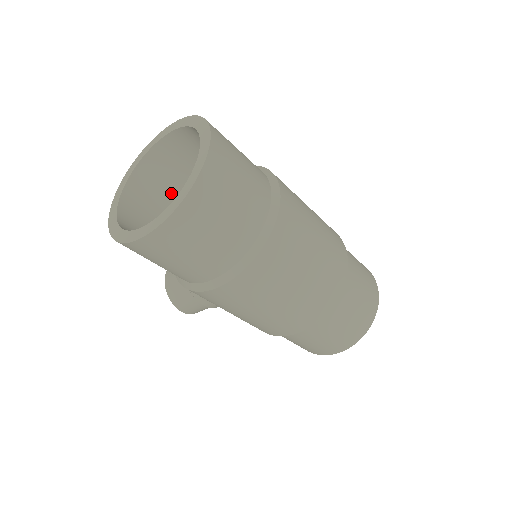
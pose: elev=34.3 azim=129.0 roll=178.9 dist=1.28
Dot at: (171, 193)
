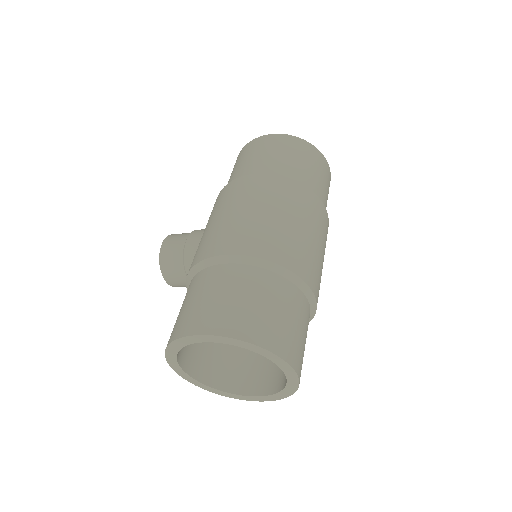
Dot at: occluded
